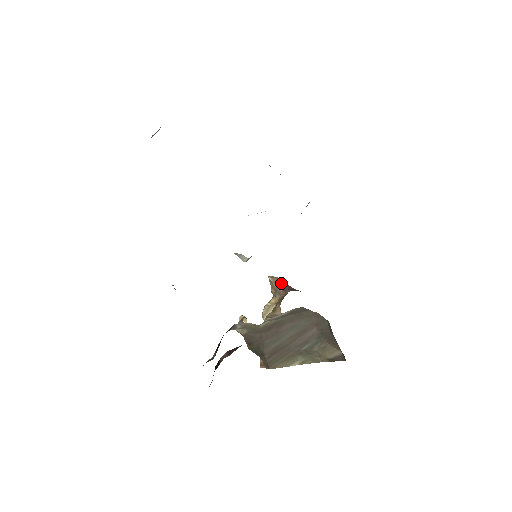
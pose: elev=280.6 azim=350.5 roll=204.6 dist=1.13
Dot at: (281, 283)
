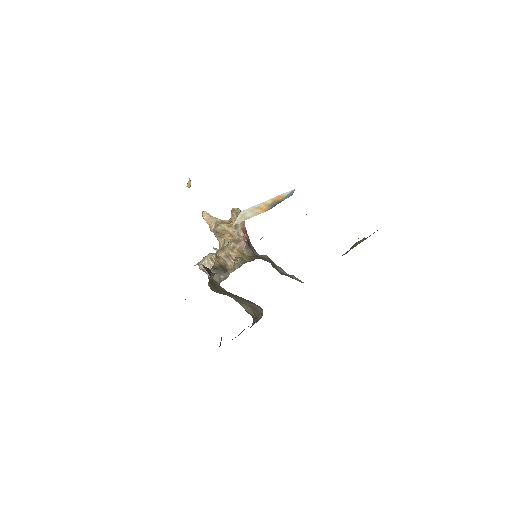
Dot at: (243, 224)
